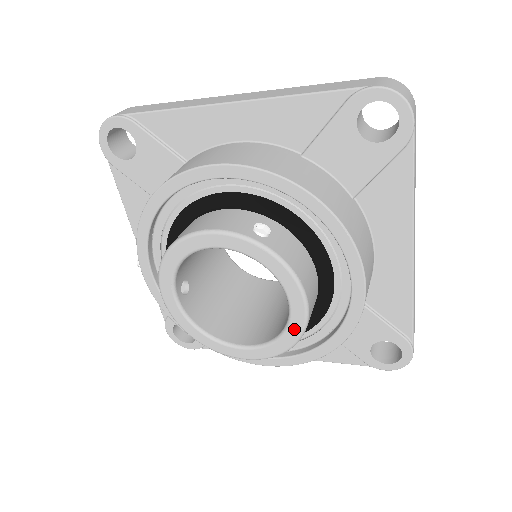
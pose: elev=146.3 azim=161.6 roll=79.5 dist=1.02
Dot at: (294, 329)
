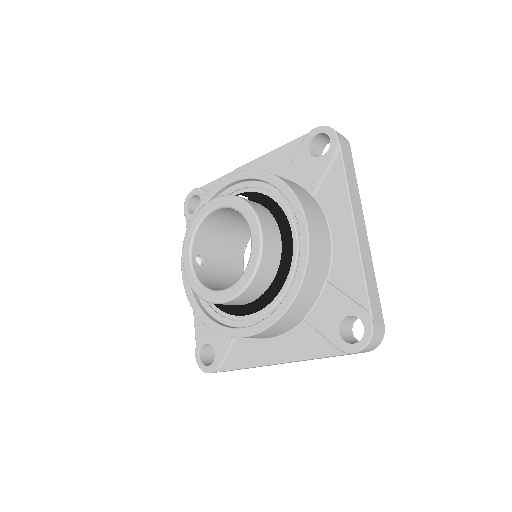
Dot at: (254, 256)
